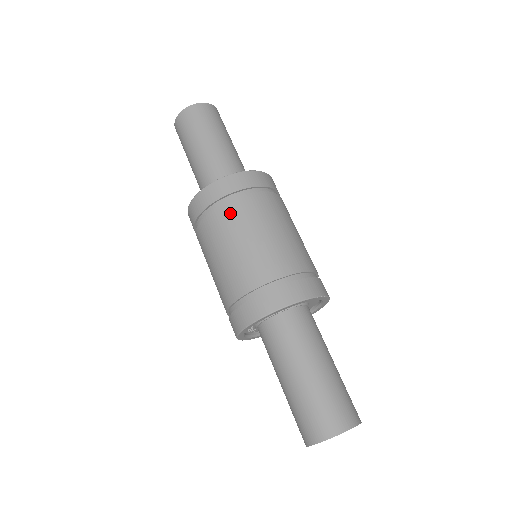
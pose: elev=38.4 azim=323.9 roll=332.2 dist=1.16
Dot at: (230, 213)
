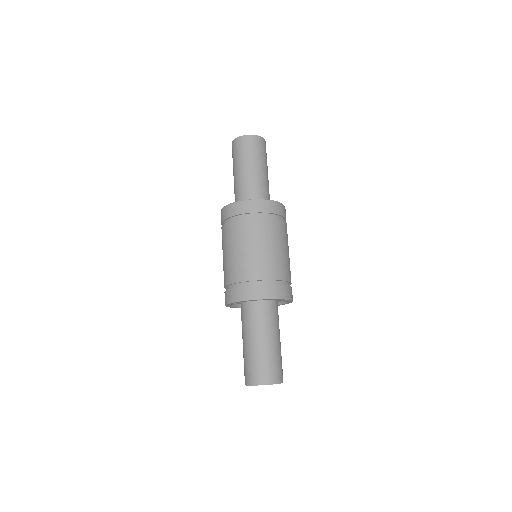
Dot at: (227, 231)
